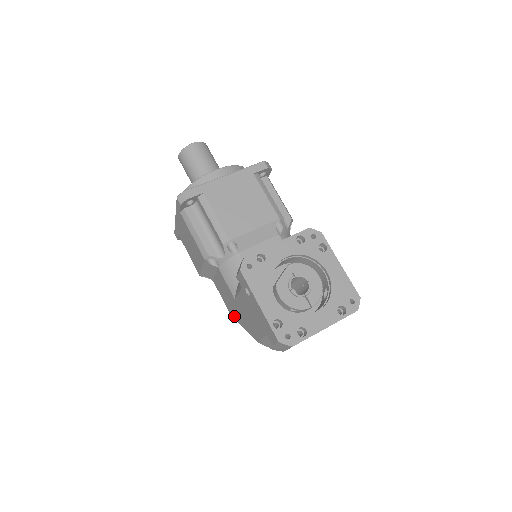
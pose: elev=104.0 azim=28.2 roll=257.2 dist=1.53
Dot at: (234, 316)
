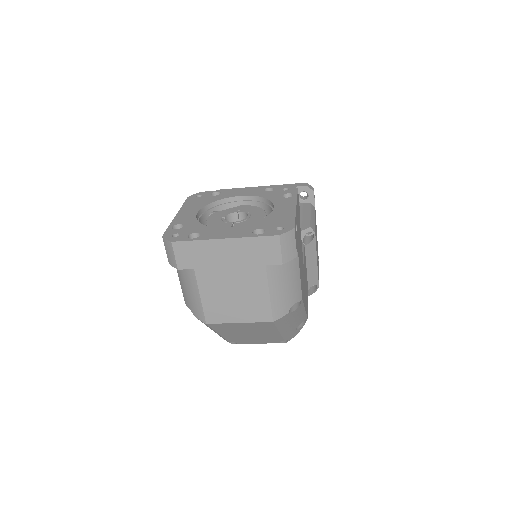
Dot at: occluded
